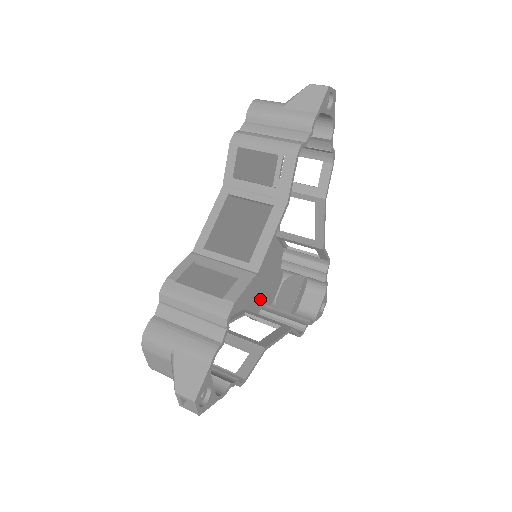
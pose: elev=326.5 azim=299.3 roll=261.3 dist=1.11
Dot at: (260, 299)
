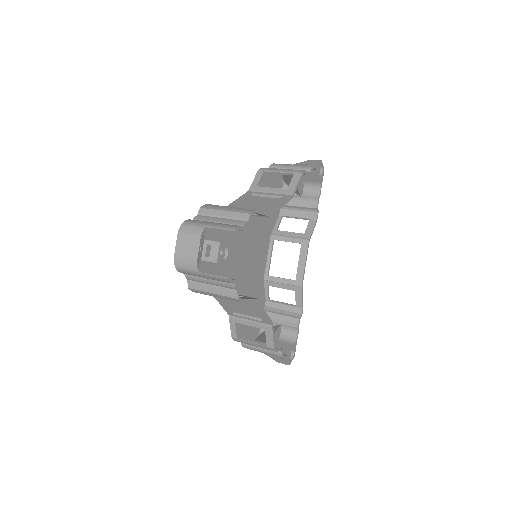
Dot at: (242, 325)
